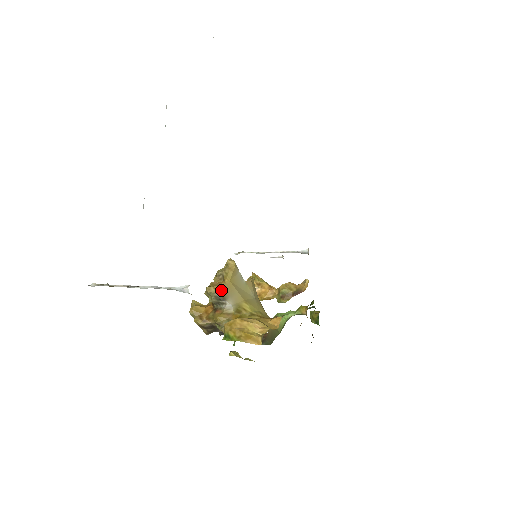
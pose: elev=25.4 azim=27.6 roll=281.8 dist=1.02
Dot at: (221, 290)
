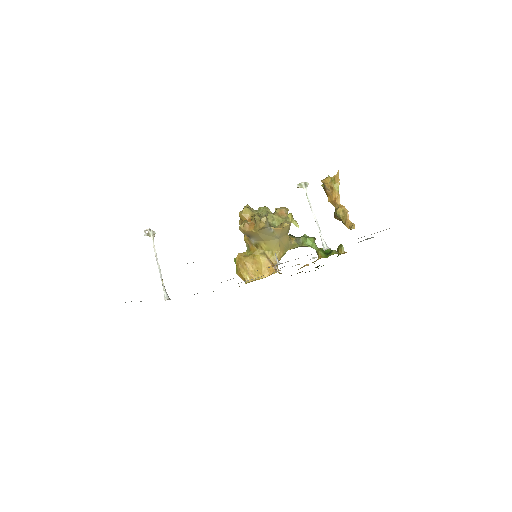
Dot at: (248, 233)
